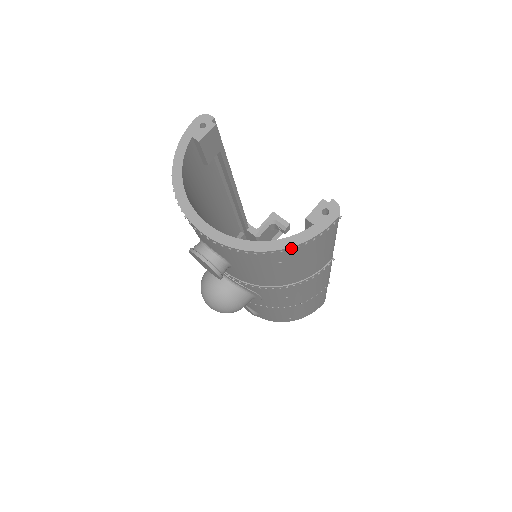
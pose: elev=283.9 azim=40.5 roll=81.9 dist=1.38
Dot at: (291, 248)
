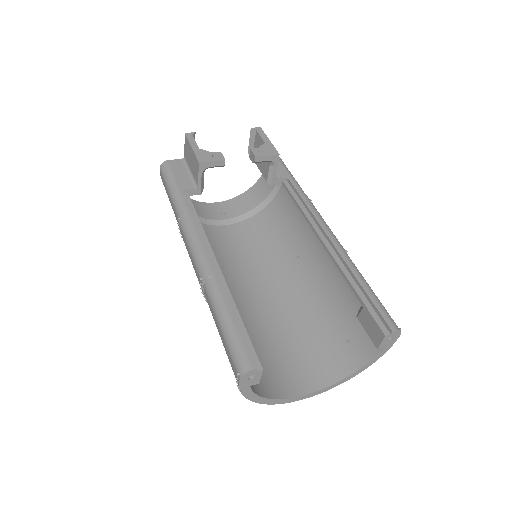
Dot at: (372, 360)
